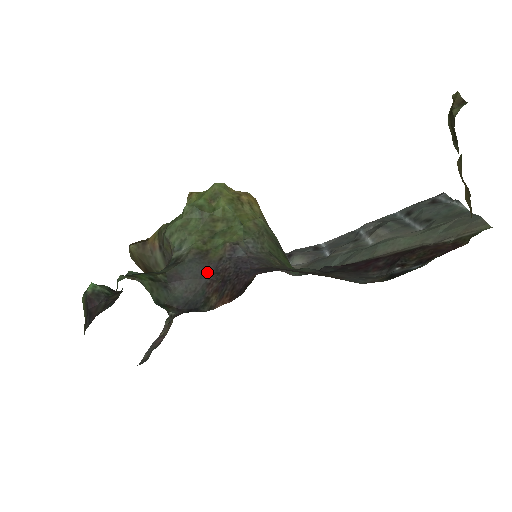
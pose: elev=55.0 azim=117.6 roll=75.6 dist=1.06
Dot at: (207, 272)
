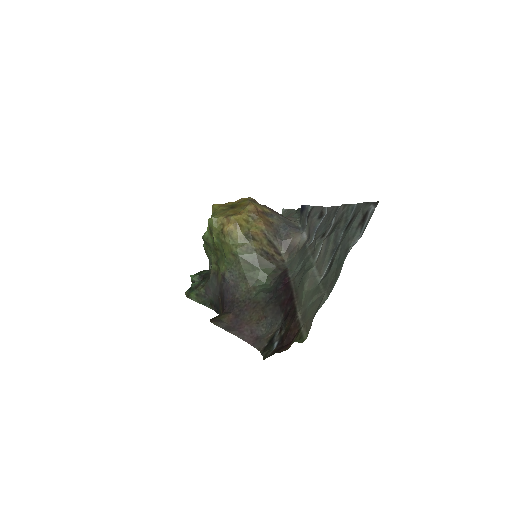
Dot at: (217, 290)
